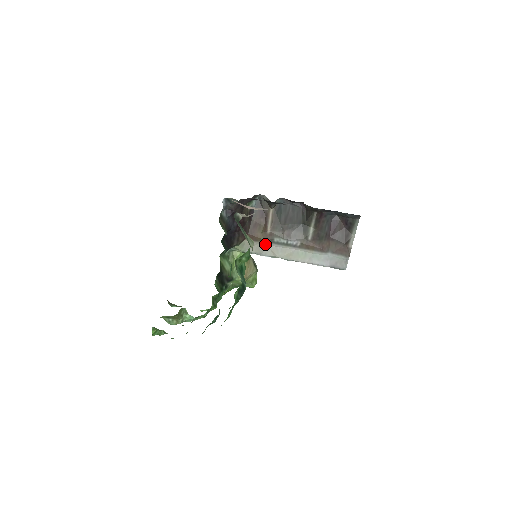
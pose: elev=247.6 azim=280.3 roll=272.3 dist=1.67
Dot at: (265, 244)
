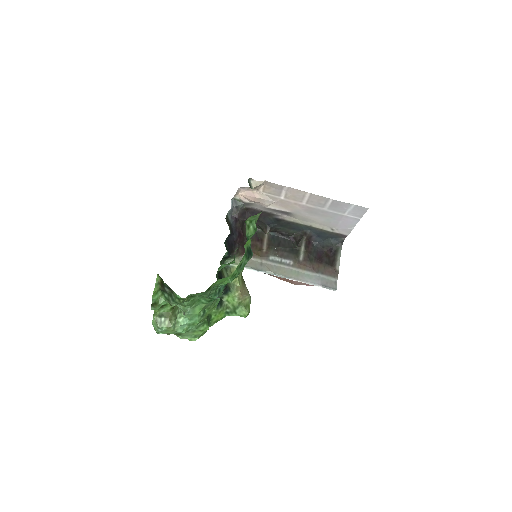
Dot at: (261, 261)
